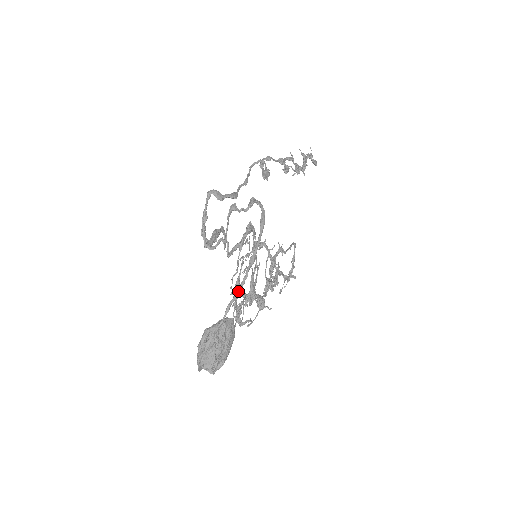
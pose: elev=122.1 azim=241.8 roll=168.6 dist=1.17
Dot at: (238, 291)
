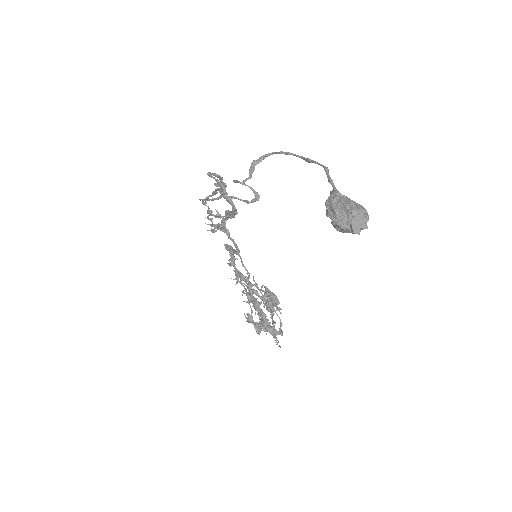
Dot at: (326, 167)
